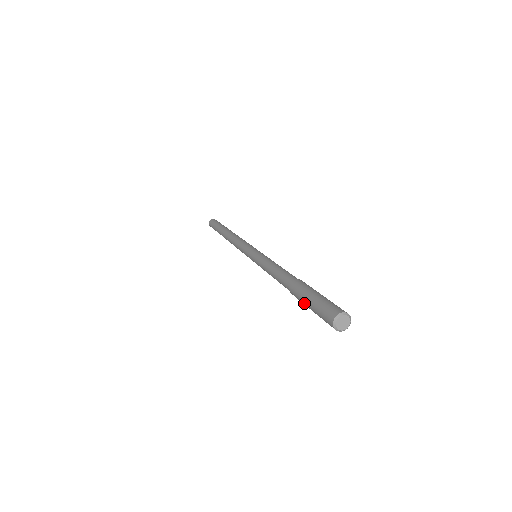
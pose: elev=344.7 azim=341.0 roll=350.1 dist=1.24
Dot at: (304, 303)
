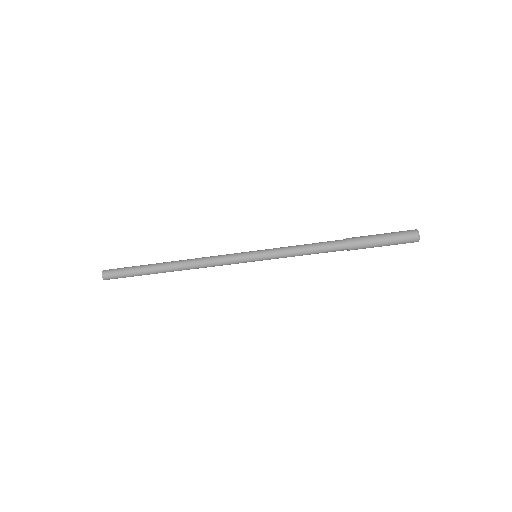
Dot at: (374, 239)
